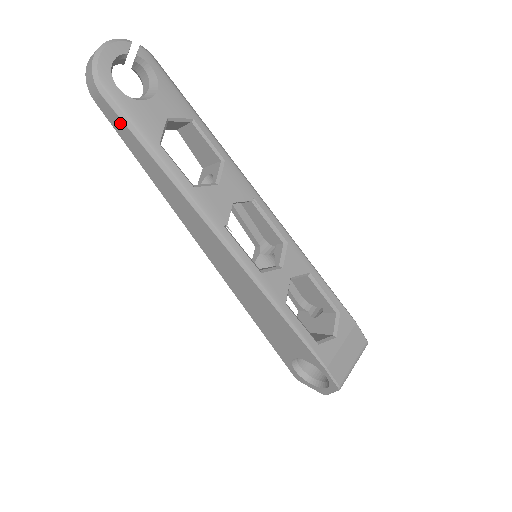
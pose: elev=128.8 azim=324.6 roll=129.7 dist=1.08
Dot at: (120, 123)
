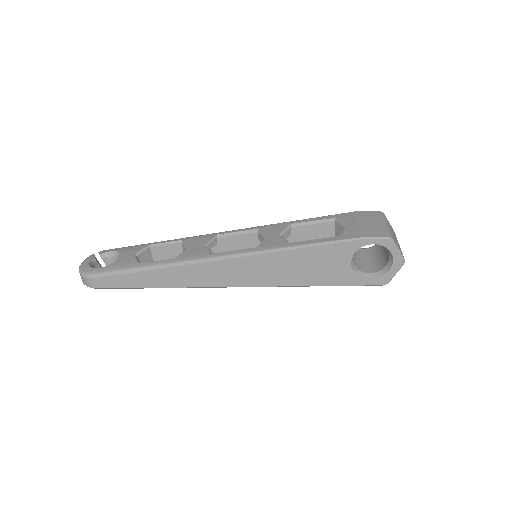
Dot at: (115, 279)
